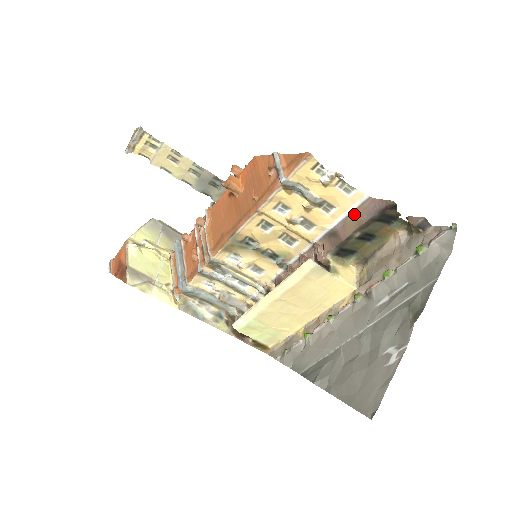
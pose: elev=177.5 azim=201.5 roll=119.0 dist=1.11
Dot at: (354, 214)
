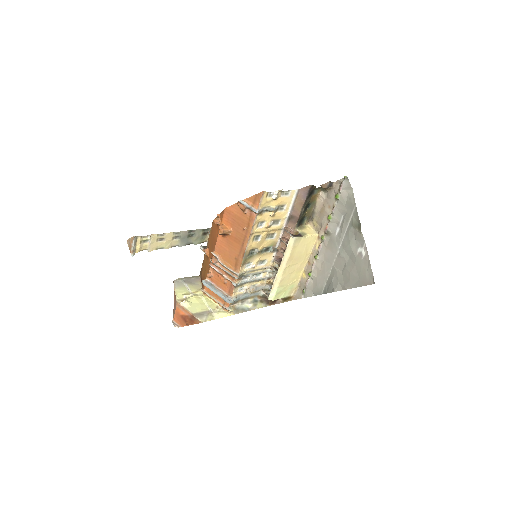
Dot at: (296, 202)
